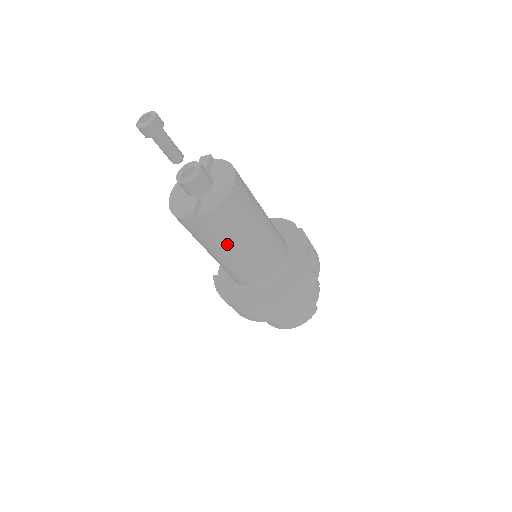
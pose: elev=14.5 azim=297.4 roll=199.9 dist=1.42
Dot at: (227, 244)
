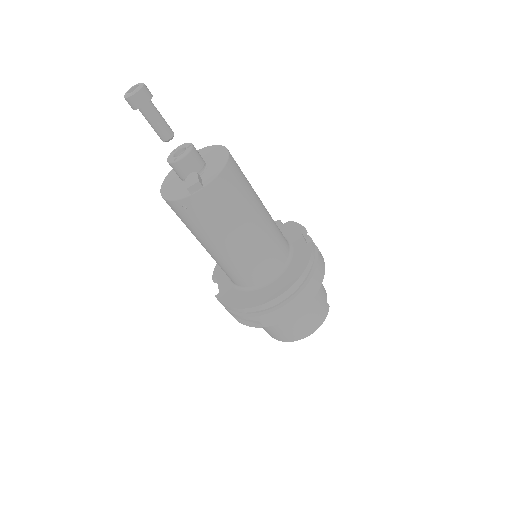
Dot at: (235, 222)
